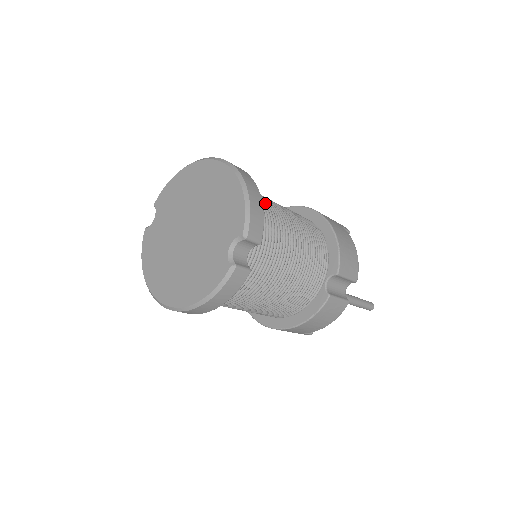
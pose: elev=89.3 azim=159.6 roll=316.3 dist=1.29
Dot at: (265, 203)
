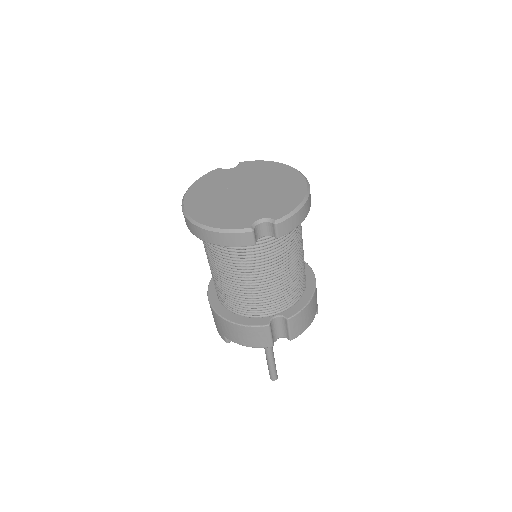
Dot at: (300, 229)
